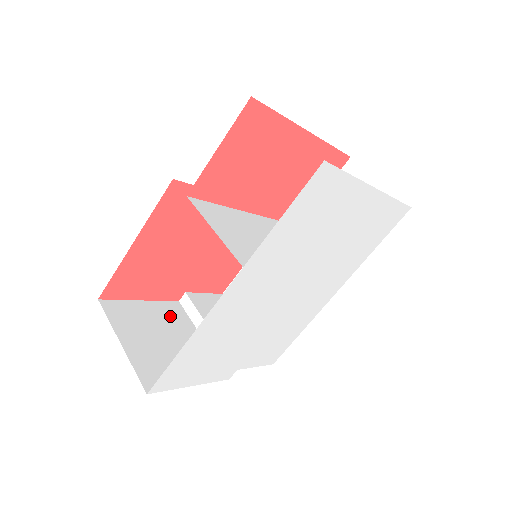
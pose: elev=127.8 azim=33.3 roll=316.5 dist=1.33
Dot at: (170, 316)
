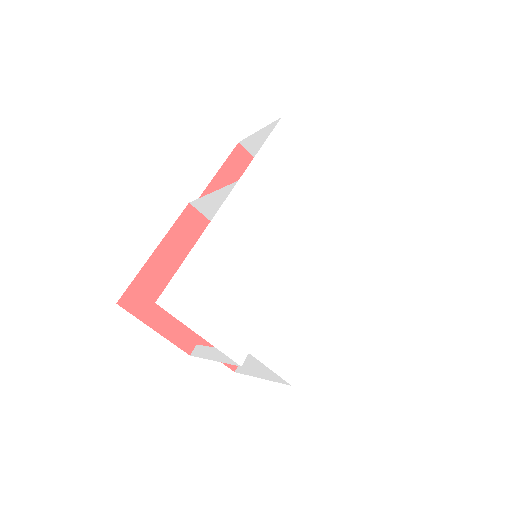
Dot at: occluded
